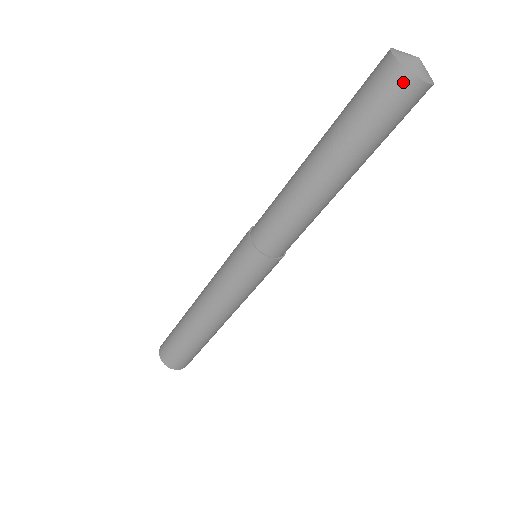
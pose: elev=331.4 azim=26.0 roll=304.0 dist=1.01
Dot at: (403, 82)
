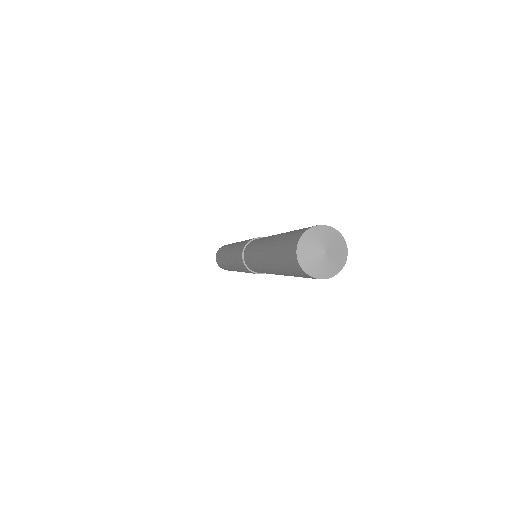
Dot at: (294, 257)
